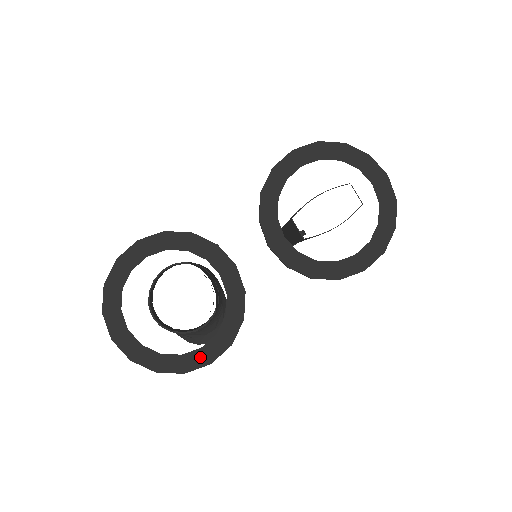
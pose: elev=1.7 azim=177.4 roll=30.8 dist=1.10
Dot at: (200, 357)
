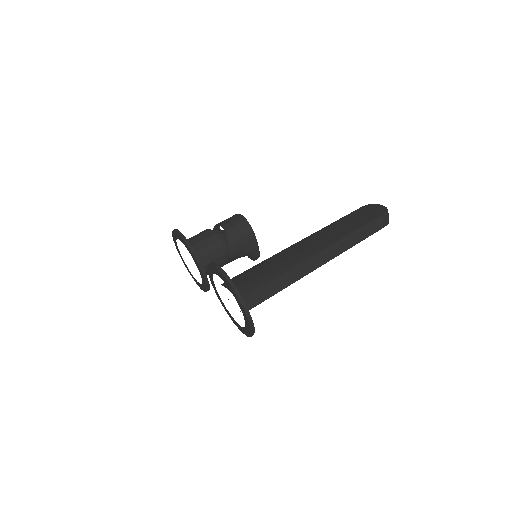
Dot at: (198, 284)
